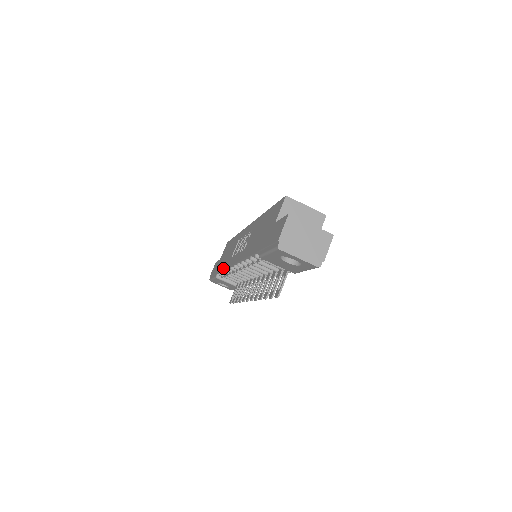
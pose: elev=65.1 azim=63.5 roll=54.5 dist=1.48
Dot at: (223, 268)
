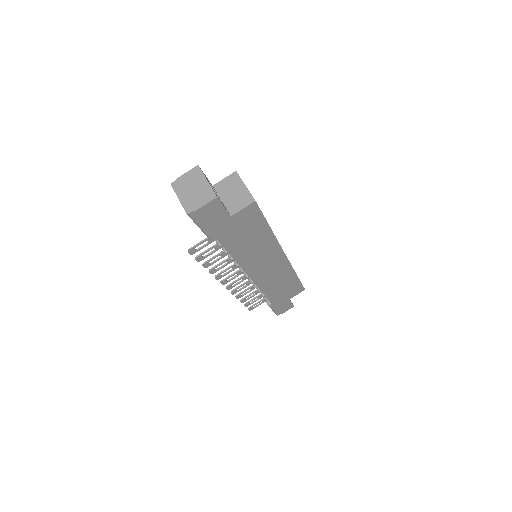
Dot at: occluded
